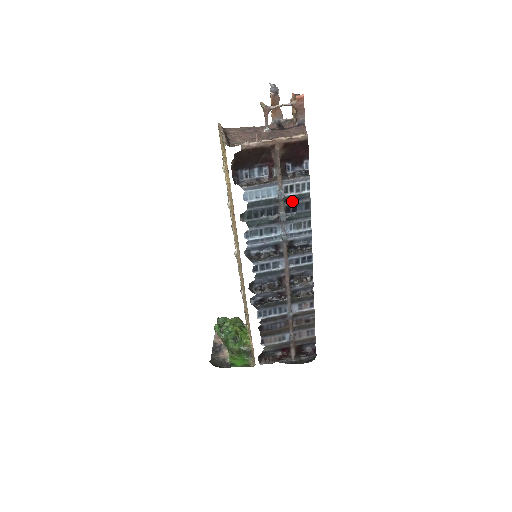
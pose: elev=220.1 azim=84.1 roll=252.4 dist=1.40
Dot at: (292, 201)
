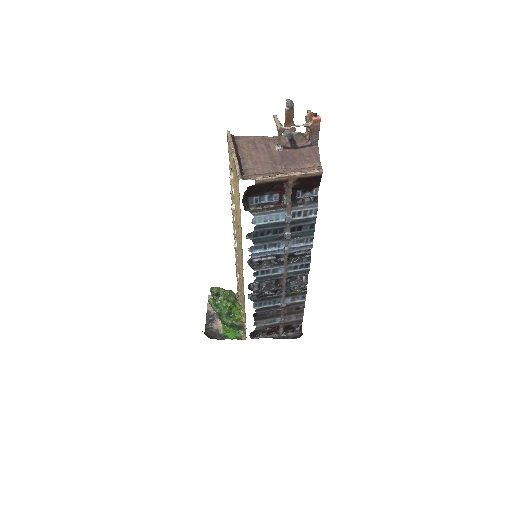
Dot at: (298, 223)
